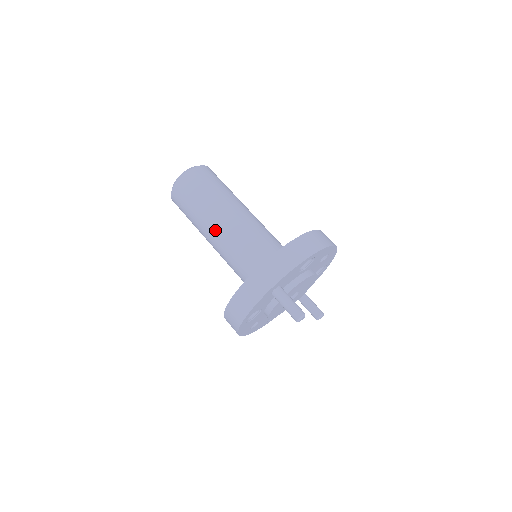
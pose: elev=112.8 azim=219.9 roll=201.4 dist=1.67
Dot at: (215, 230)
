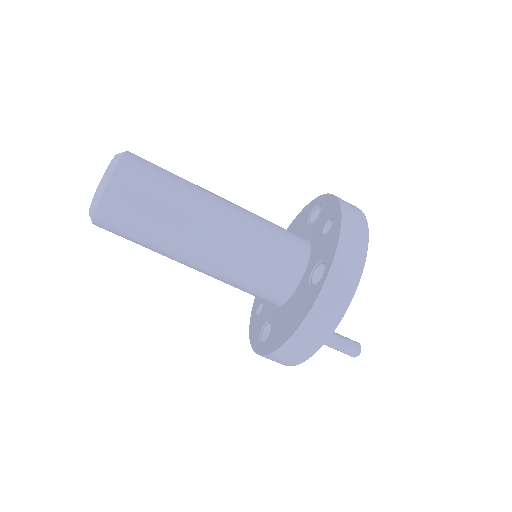
Dot at: (192, 264)
